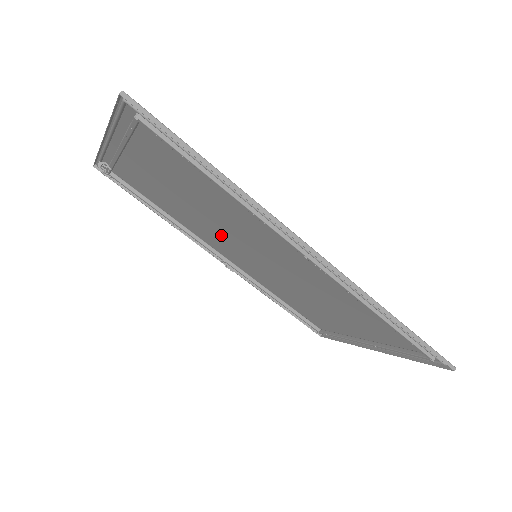
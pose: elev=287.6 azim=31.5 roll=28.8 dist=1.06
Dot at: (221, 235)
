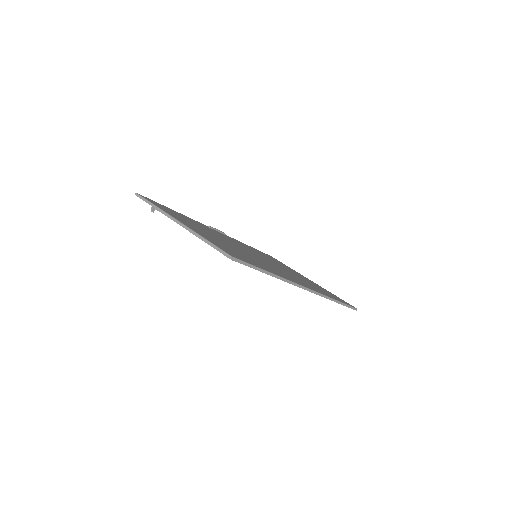
Dot at: (234, 244)
